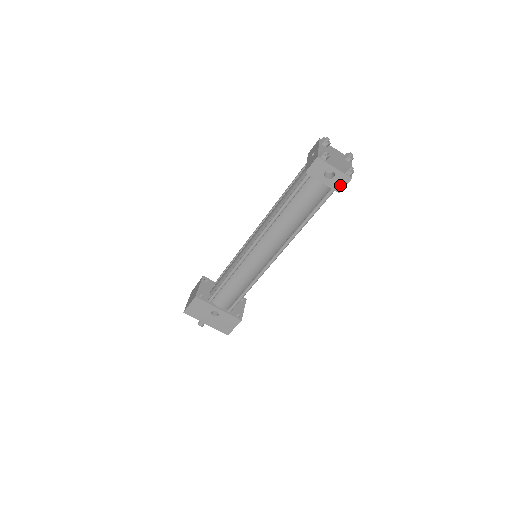
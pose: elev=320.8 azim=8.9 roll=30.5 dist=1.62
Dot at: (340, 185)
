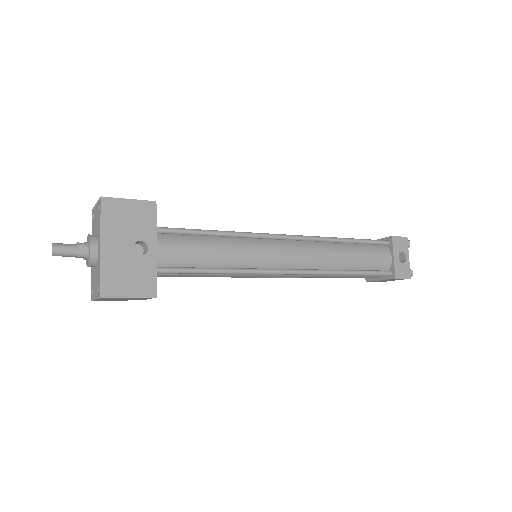
Dot at: (401, 273)
